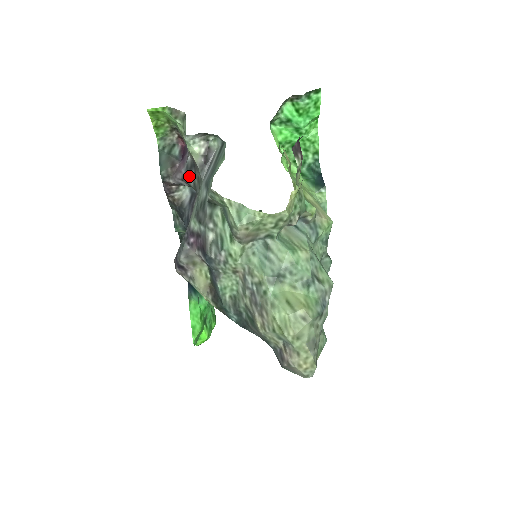
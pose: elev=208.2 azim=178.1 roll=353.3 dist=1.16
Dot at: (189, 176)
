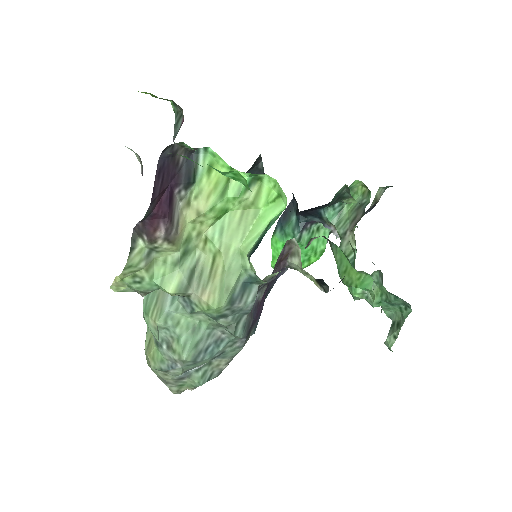
Dot at: occluded
